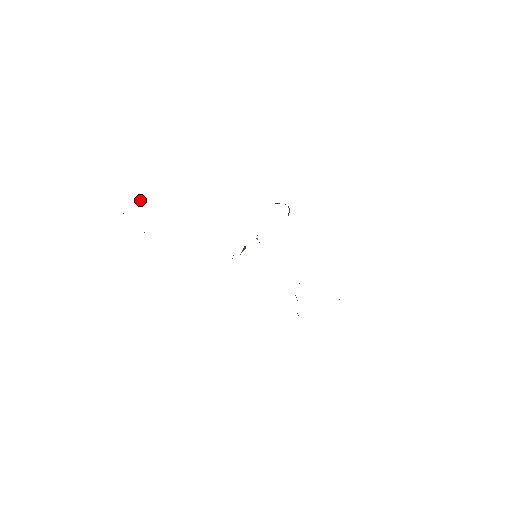
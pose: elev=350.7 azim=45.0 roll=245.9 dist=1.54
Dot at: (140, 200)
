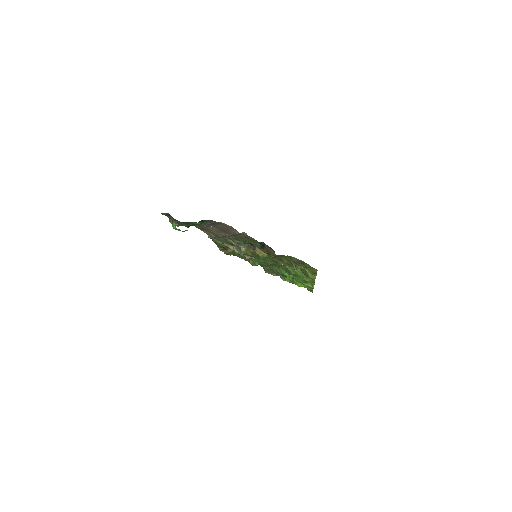
Dot at: (171, 219)
